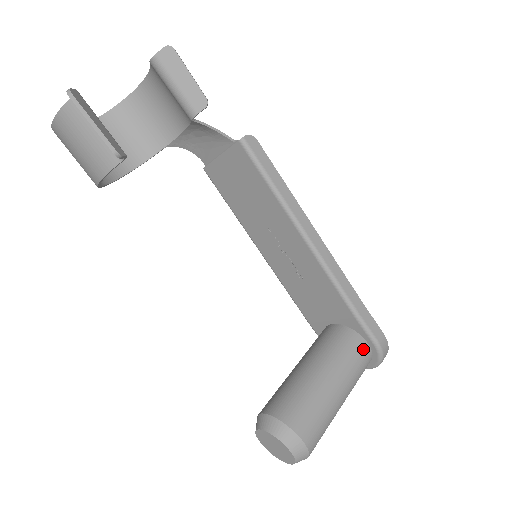
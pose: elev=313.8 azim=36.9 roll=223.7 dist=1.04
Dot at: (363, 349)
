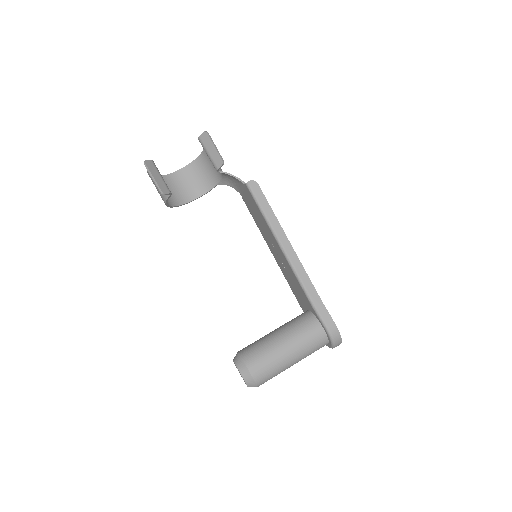
Dot at: (317, 330)
